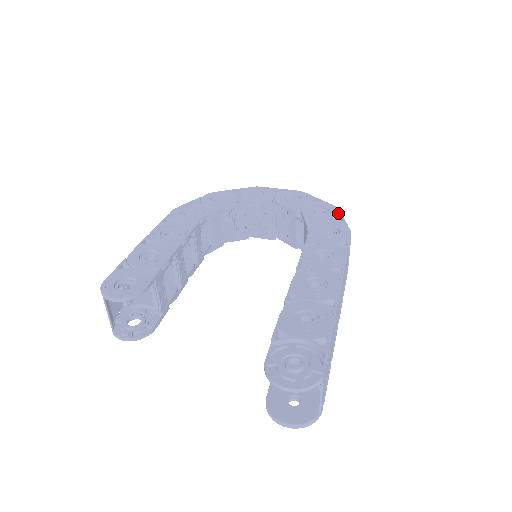
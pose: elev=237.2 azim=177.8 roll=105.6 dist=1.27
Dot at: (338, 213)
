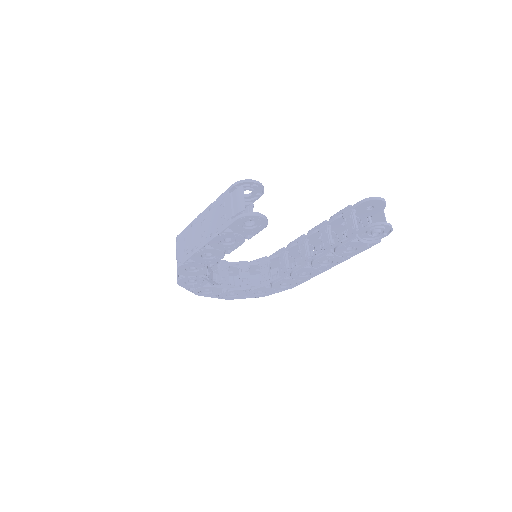
Dot at: occluded
